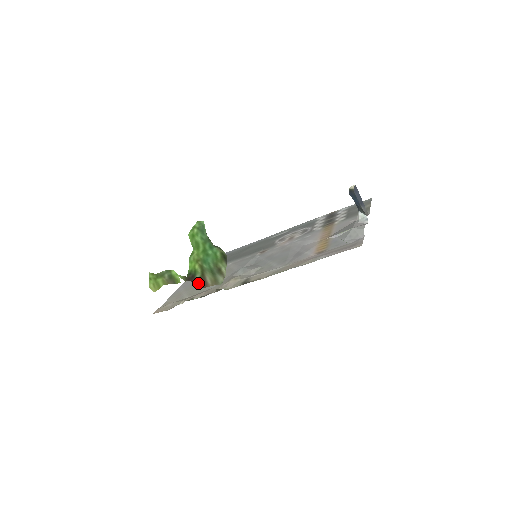
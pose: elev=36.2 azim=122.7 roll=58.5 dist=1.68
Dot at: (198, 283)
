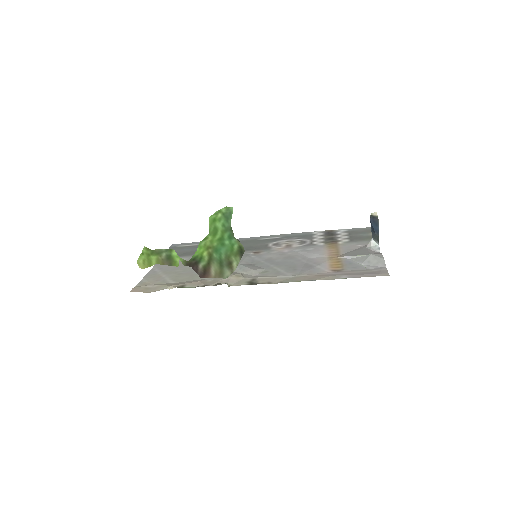
Dot at: (199, 271)
